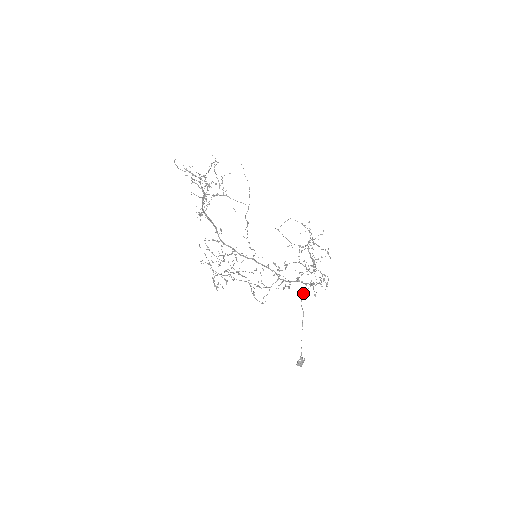
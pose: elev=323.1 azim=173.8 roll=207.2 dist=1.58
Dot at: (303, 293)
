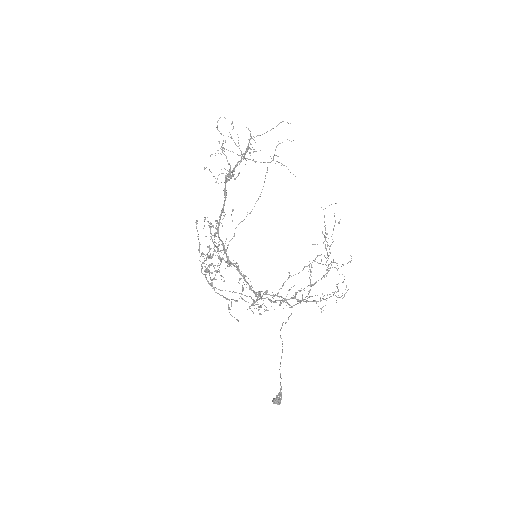
Dot at: (282, 324)
